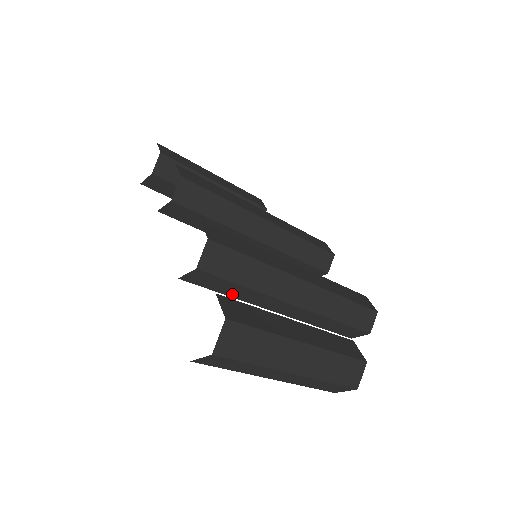
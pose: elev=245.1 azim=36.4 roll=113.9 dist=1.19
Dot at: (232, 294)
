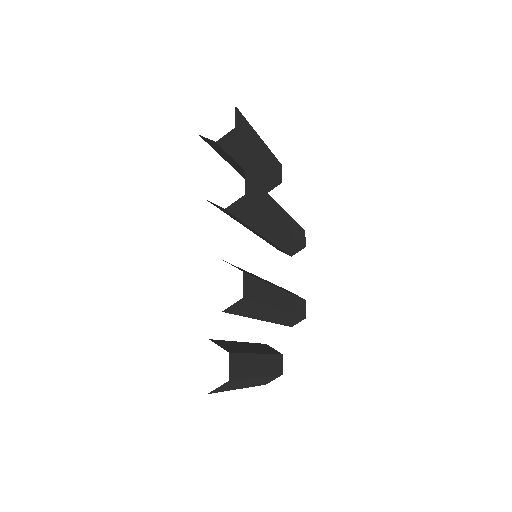
Dot at: occluded
